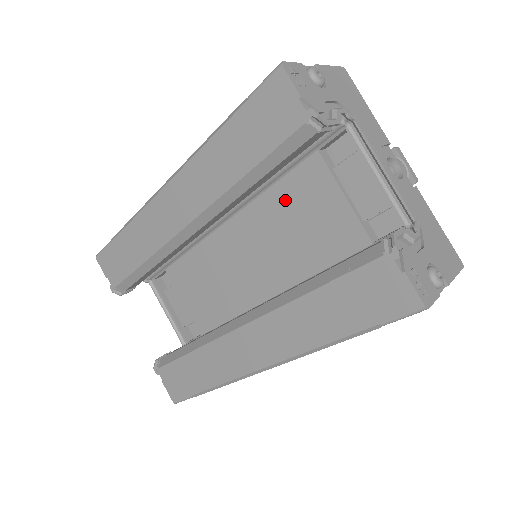
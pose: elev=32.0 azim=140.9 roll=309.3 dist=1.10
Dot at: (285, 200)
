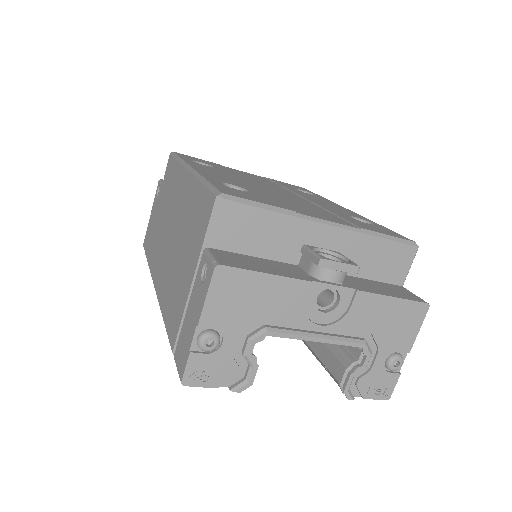
Dot at: occluded
